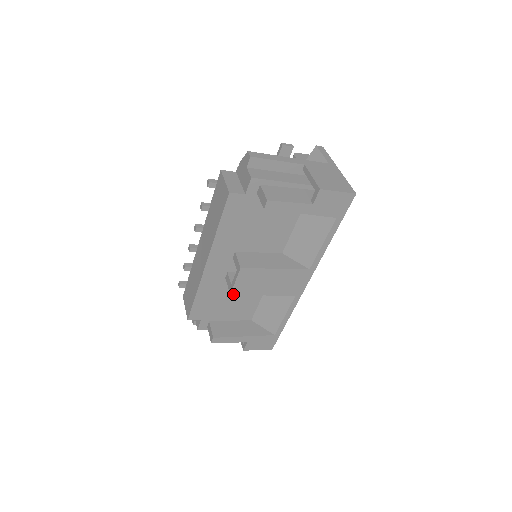
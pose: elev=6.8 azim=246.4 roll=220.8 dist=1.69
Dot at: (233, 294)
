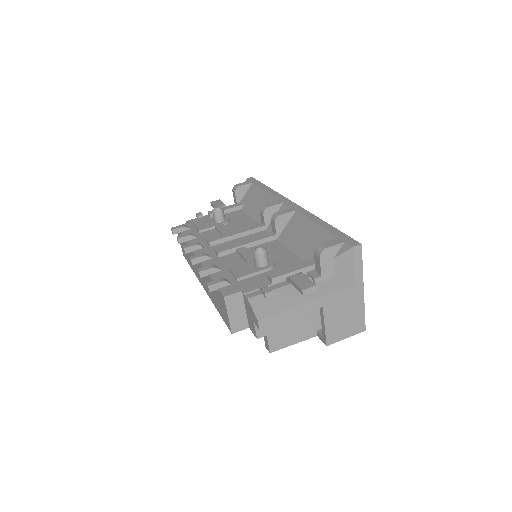
Dot at: occluded
